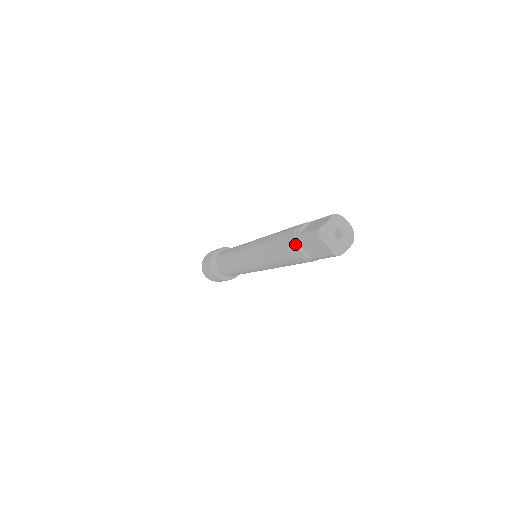
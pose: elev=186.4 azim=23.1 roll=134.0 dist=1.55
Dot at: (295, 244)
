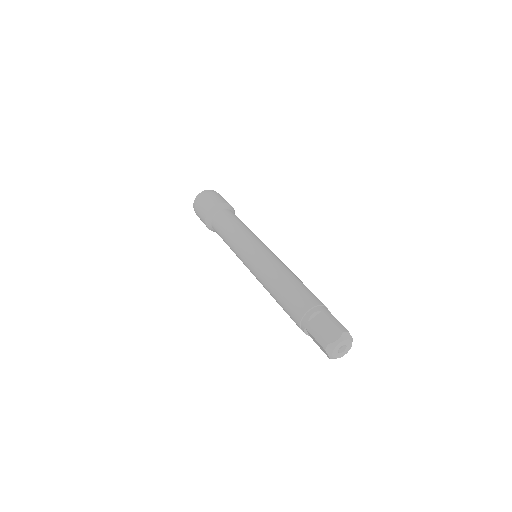
Dot at: (302, 324)
